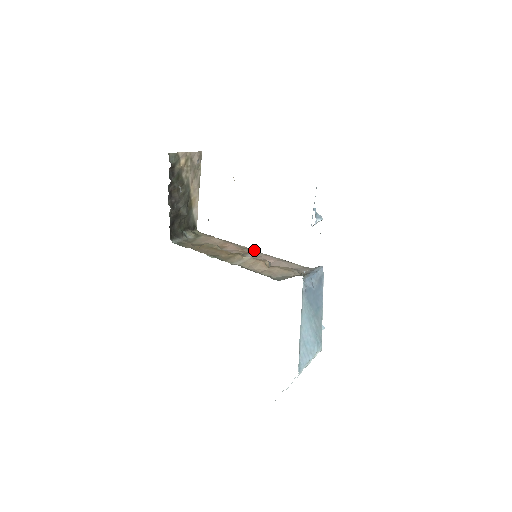
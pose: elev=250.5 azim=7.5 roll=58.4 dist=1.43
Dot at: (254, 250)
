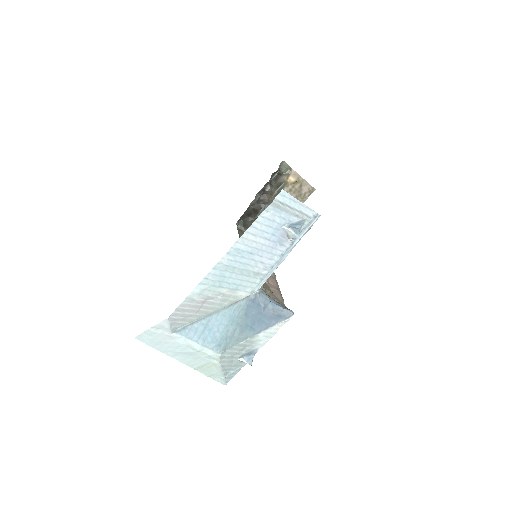
Dot at: occluded
